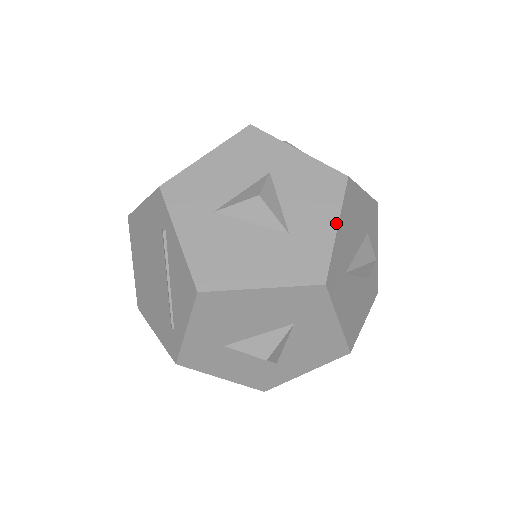
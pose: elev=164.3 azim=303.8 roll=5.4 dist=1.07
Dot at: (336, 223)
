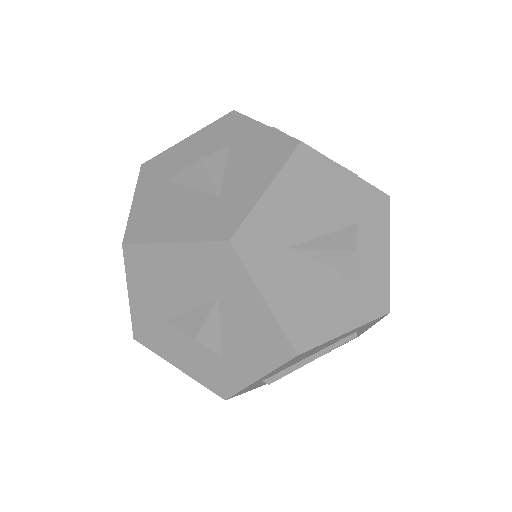
Dot at: (268, 184)
